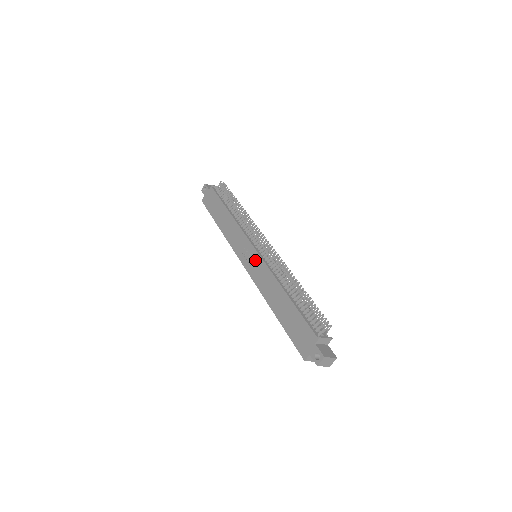
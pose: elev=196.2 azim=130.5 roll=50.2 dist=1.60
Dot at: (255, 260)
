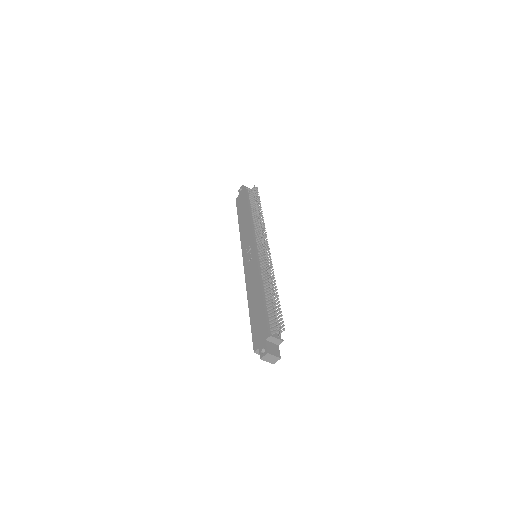
Dot at: (252, 259)
